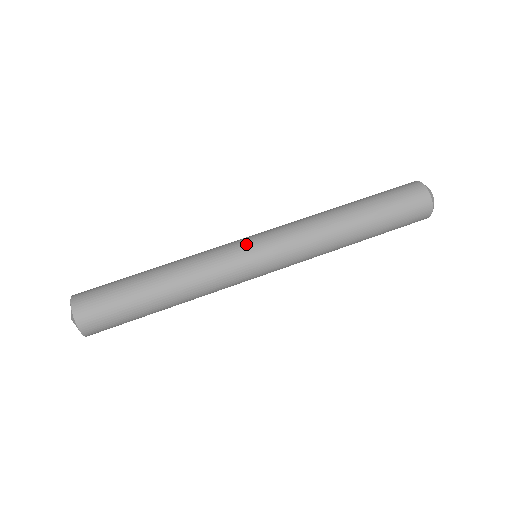
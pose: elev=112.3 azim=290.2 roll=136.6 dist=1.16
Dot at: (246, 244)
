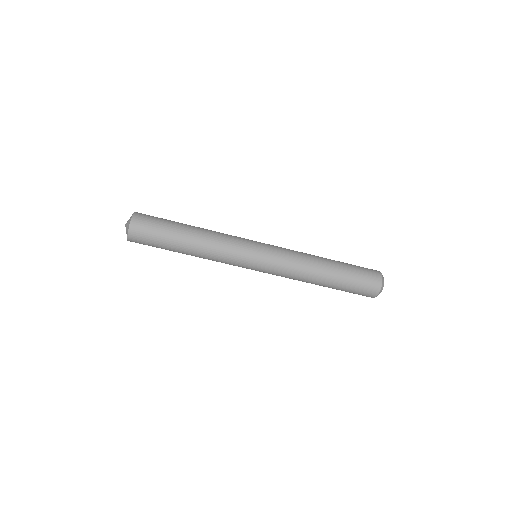
Dot at: (249, 267)
